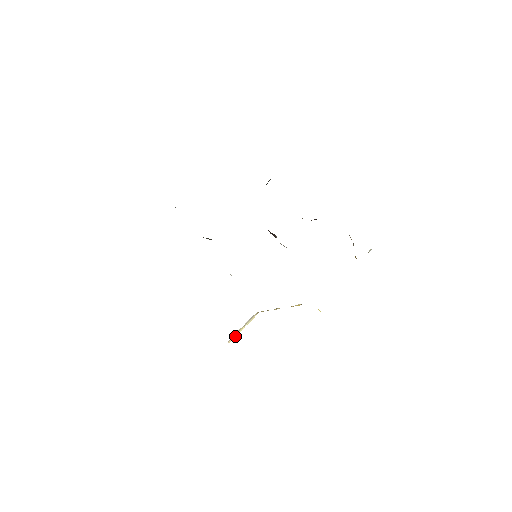
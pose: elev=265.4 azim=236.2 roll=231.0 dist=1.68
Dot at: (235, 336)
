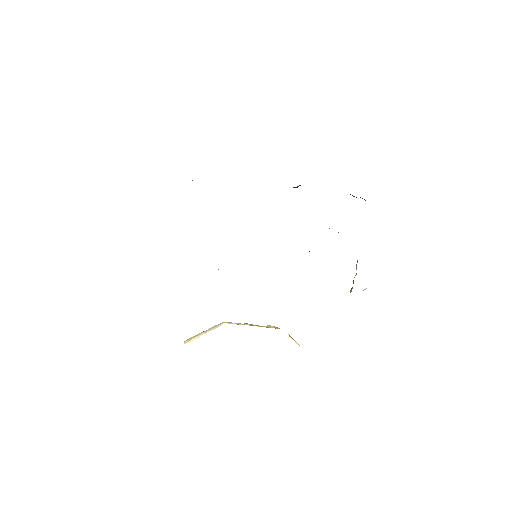
Dot at: (193, 339)
